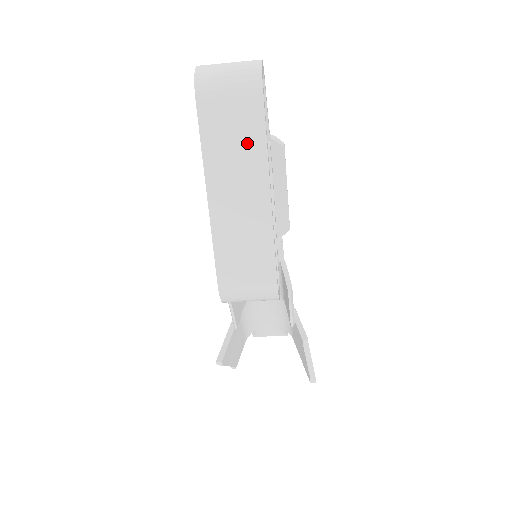
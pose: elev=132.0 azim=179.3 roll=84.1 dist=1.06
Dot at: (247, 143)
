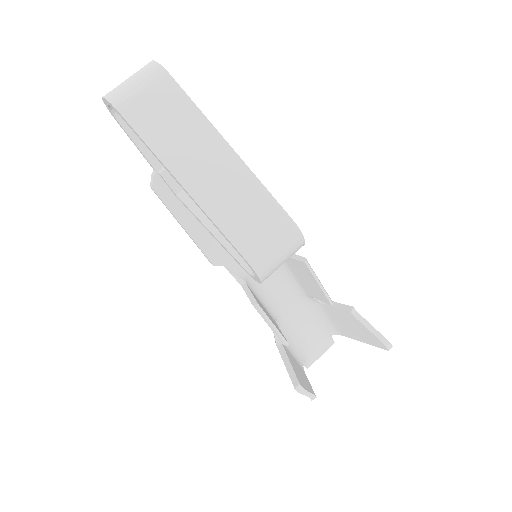
Dot at: (184, 120)
